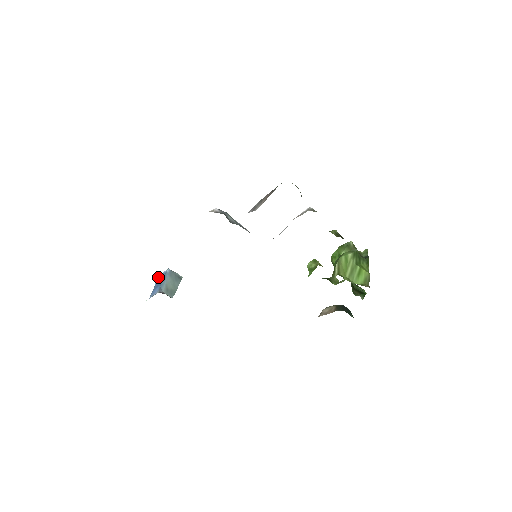
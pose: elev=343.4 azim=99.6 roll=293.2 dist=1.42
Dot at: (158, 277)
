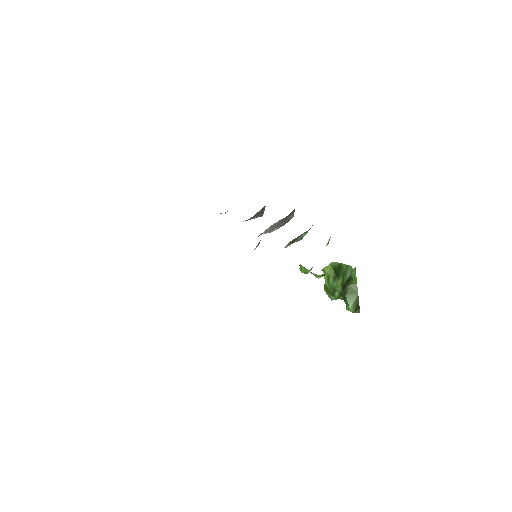
Dot at: occluded
